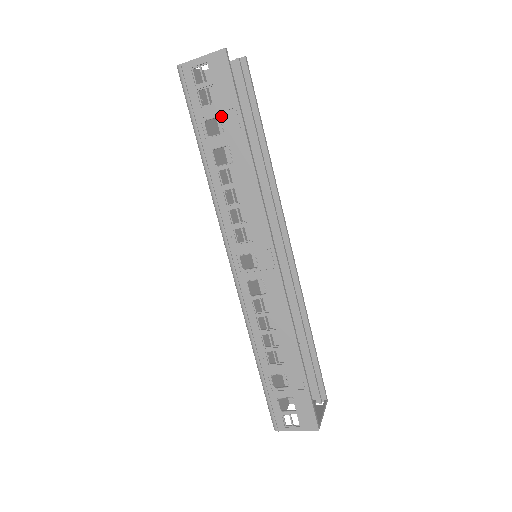
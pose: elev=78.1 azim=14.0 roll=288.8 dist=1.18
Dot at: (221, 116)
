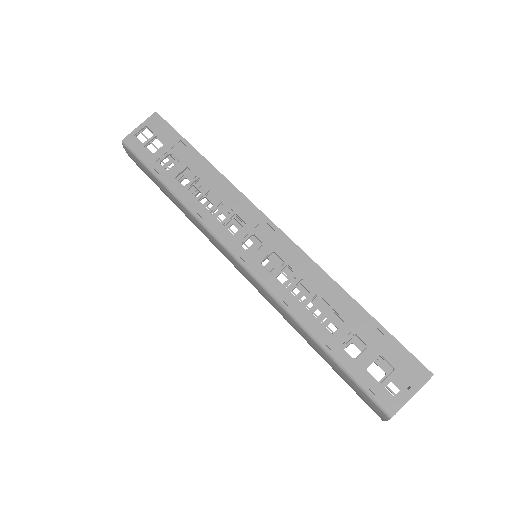
Dot at: (172, 152)
